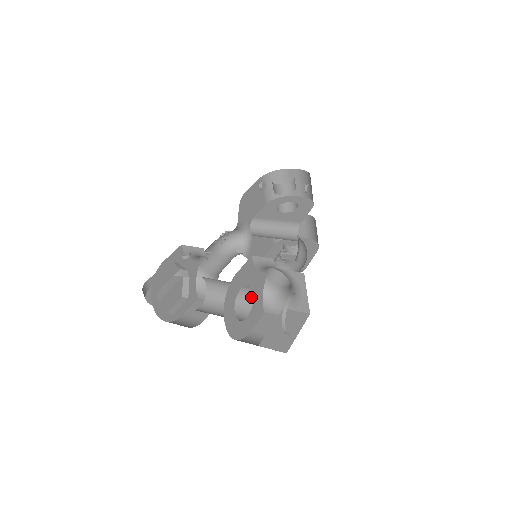
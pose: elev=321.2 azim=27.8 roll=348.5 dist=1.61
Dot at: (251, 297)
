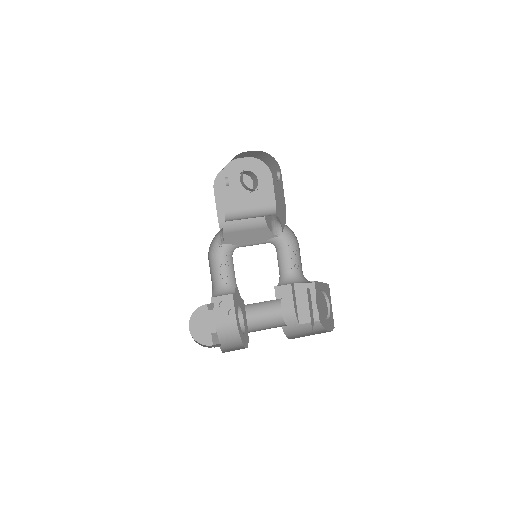
Dot at: (280, 299)
